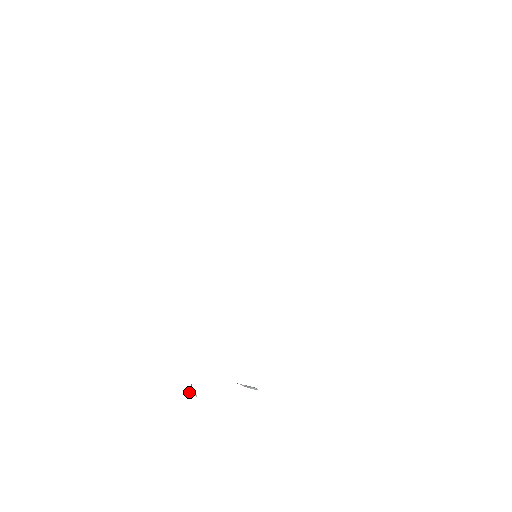
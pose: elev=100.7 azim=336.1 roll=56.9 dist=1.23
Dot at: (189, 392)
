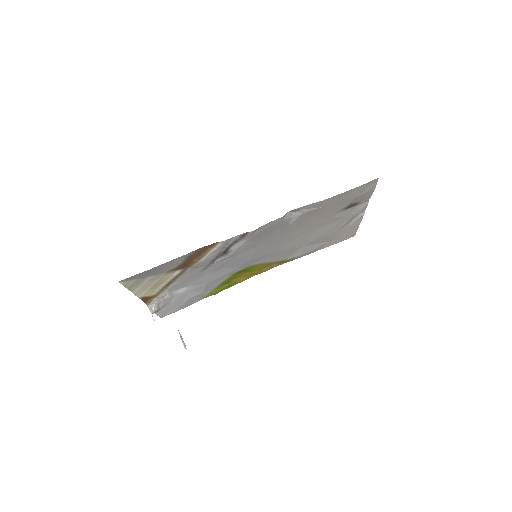
Dot at: (152, 309)
